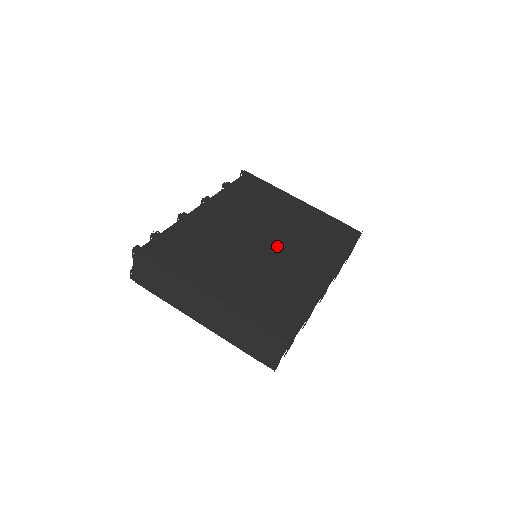
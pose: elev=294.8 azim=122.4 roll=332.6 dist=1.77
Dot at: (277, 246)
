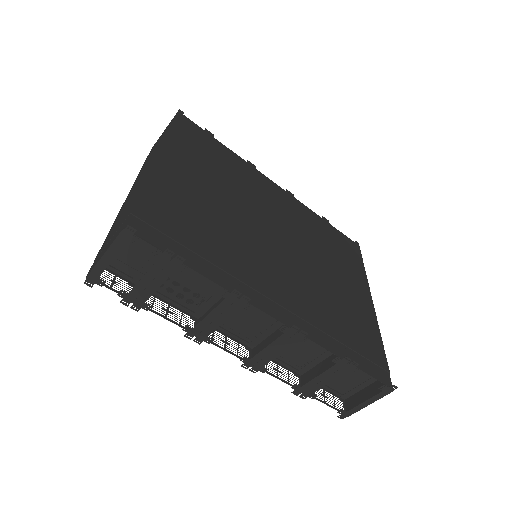
Dot at: (280, 254)
